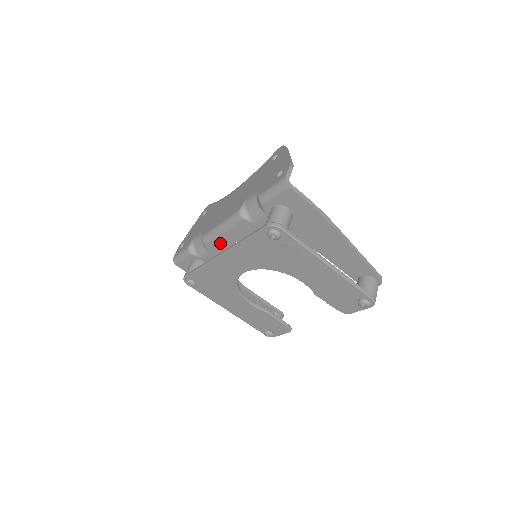
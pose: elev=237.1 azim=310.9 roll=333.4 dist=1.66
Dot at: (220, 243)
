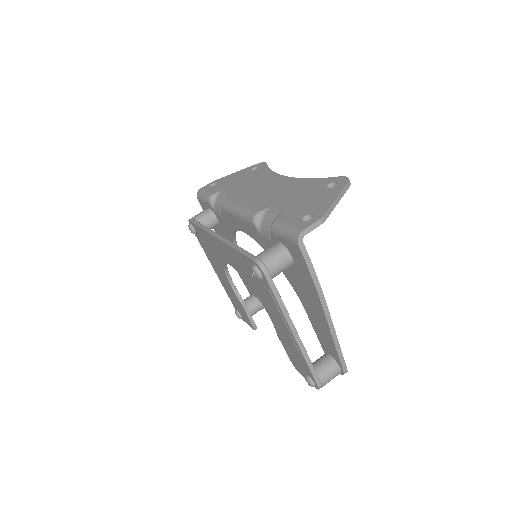
Dot at: (232, 220)
